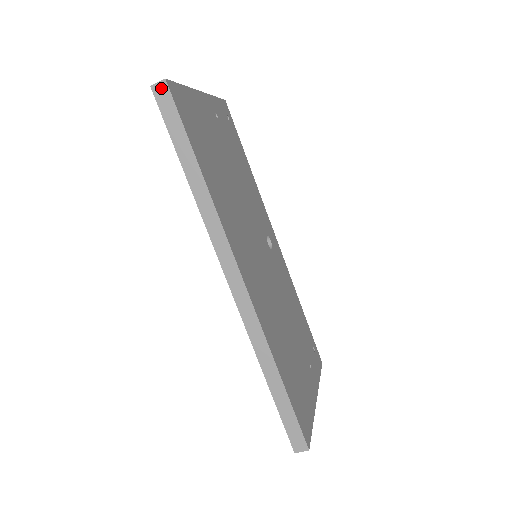
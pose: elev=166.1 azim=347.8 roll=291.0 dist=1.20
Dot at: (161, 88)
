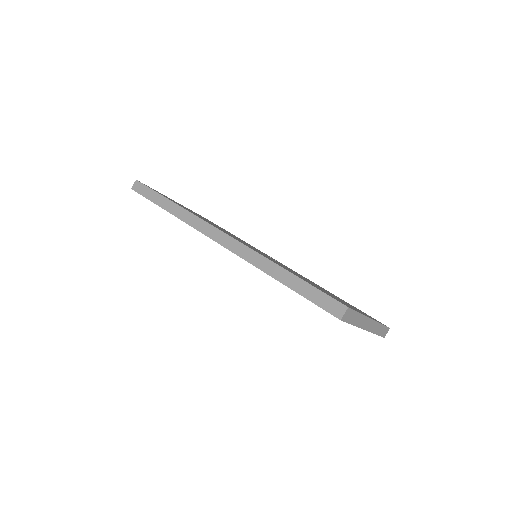
Dot at: (136, 185)
